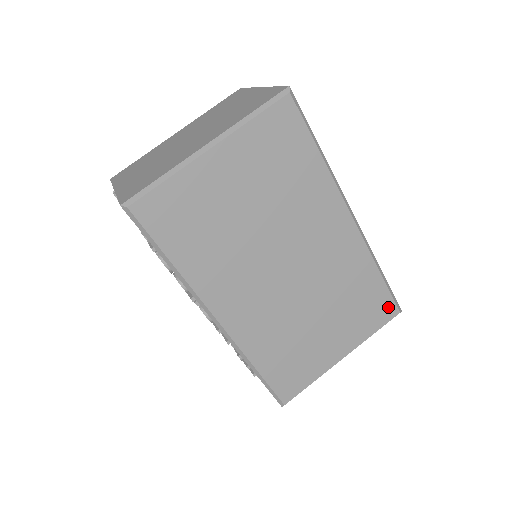
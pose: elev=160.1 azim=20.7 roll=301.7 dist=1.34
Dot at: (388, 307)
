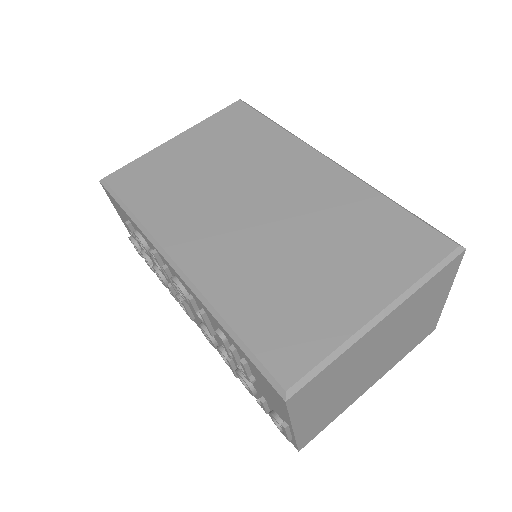
Dot at: (430, 240)
